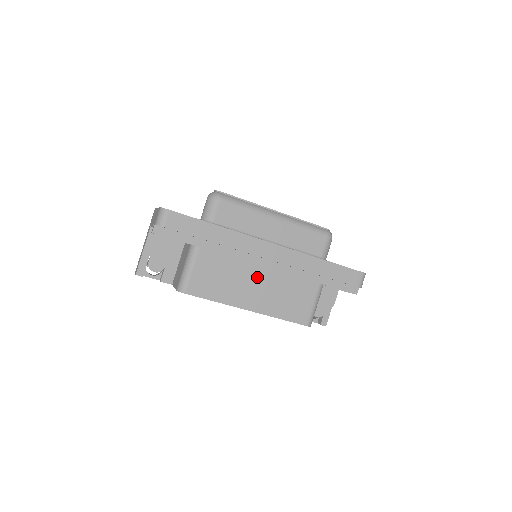
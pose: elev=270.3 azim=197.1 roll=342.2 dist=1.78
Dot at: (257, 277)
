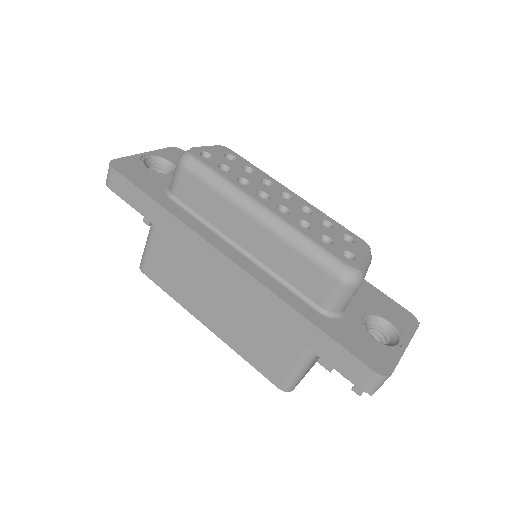
Dot at: (219, 291)
